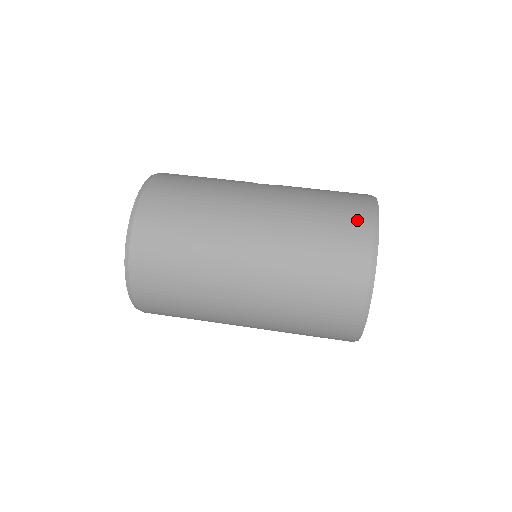
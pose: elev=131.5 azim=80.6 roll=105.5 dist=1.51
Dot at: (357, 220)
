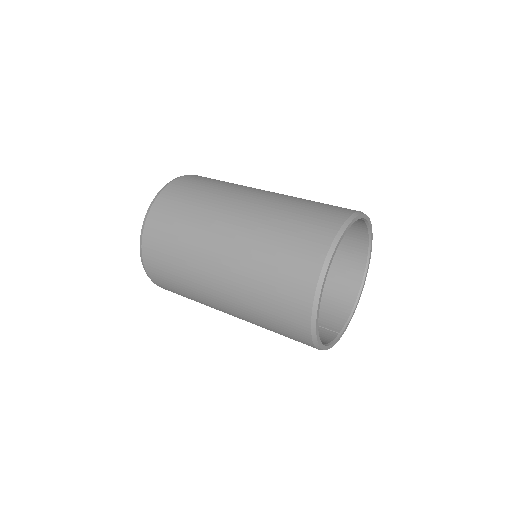
Dot at: (340, 209)
